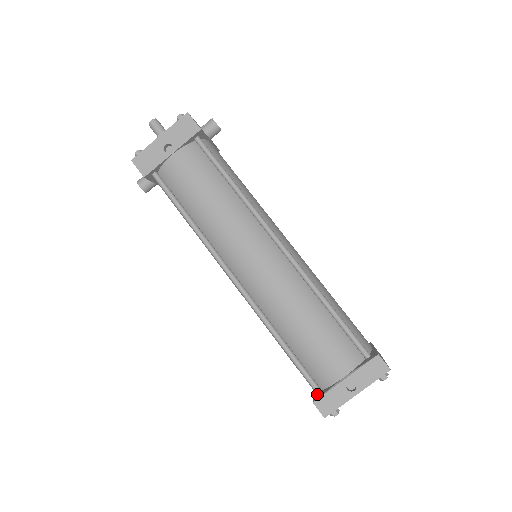
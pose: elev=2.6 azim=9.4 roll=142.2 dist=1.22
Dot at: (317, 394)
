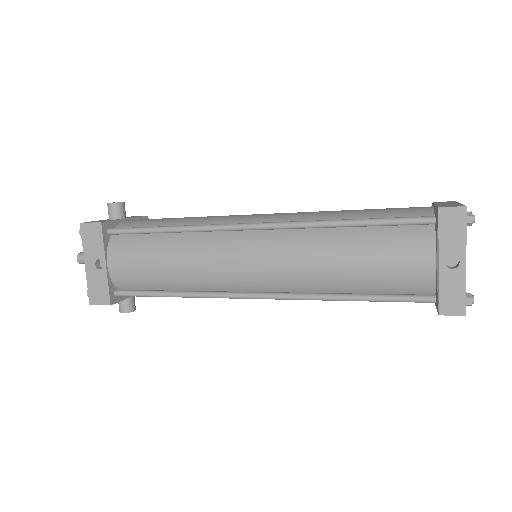
Dot at: occluded
